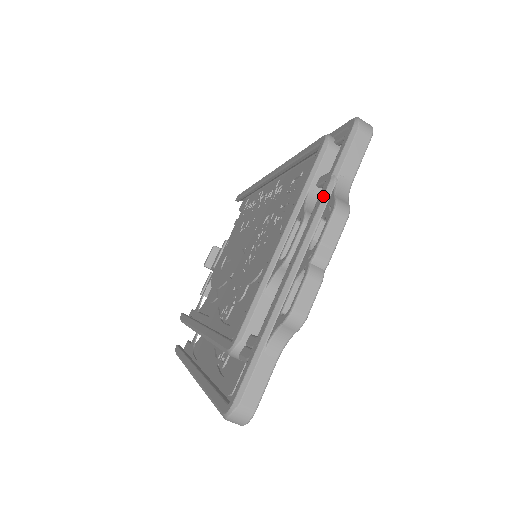
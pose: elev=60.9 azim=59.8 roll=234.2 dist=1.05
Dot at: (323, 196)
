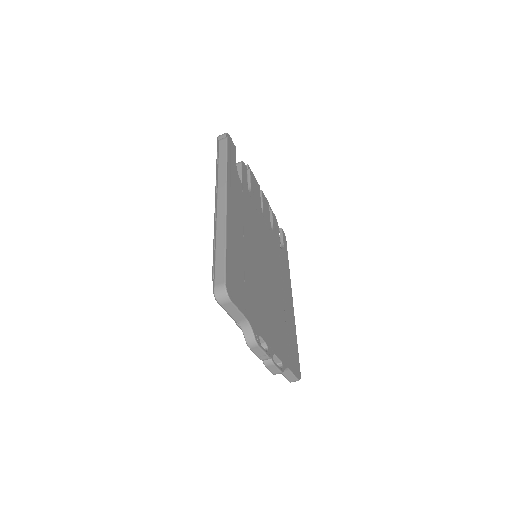
Dot at: occluded
